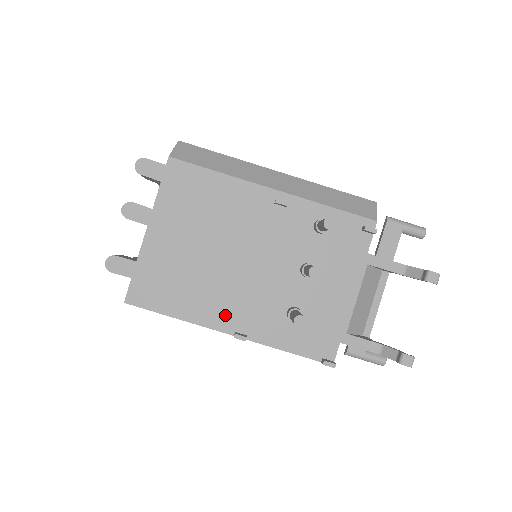
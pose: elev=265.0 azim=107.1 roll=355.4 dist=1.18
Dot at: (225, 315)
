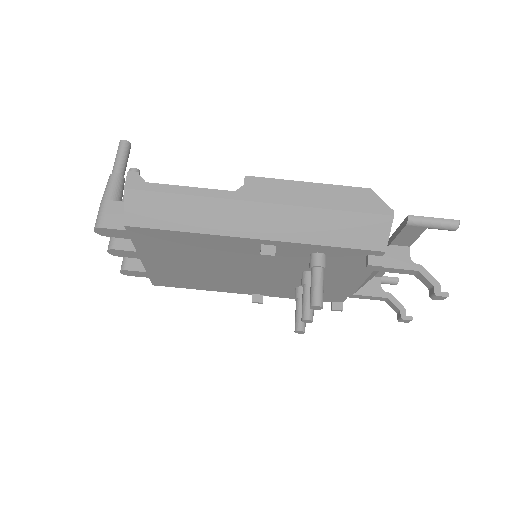
Dot at: (240, 289)
